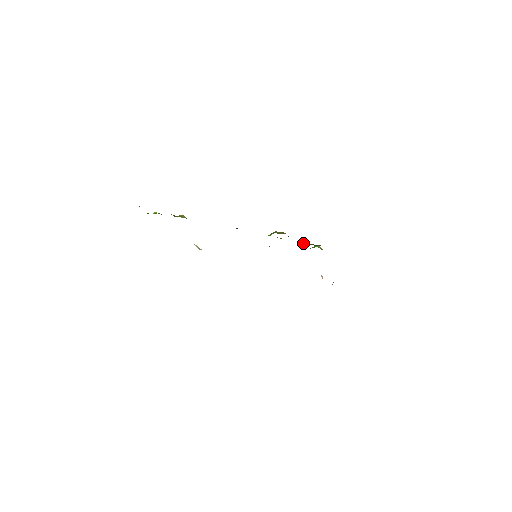
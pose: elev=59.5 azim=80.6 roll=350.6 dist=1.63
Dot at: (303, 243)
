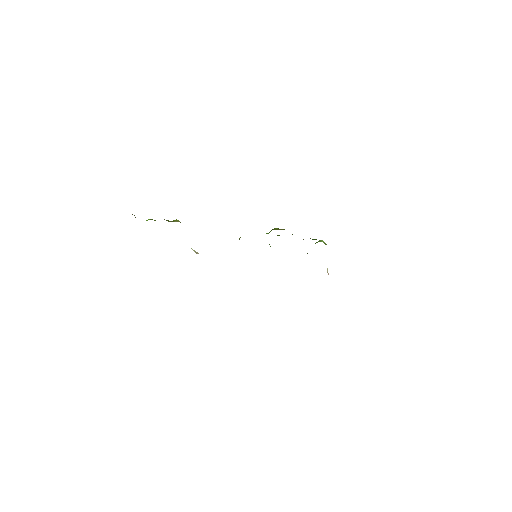
Dot at: occluded
